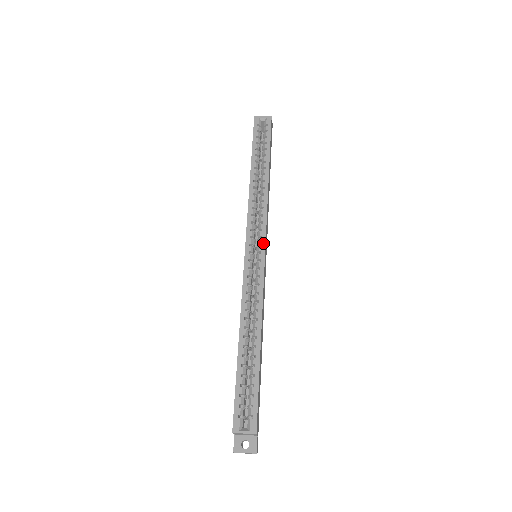
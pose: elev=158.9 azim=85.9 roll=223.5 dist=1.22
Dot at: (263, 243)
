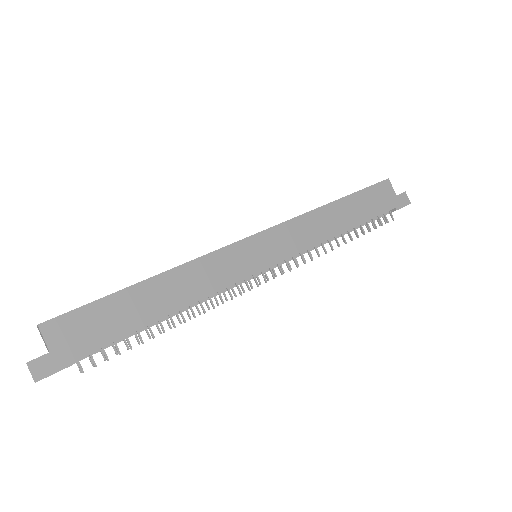
Dot at: (258, 233)
